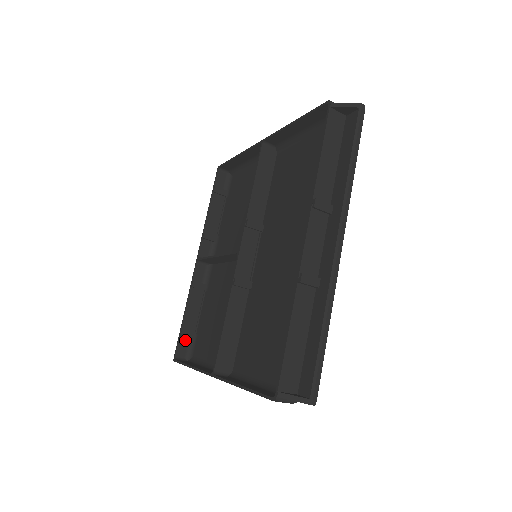
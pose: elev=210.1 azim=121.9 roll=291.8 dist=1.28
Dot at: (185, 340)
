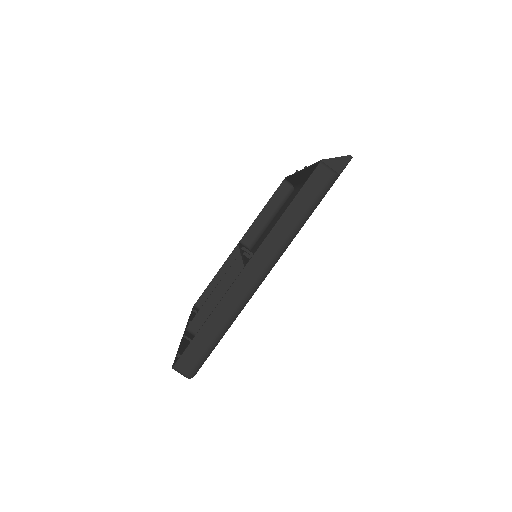
Dot at: occluded
